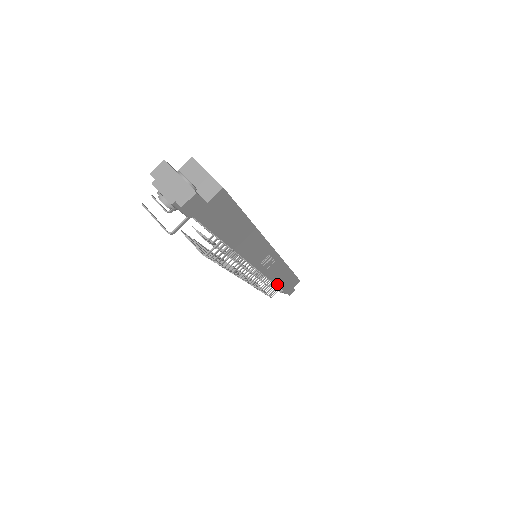
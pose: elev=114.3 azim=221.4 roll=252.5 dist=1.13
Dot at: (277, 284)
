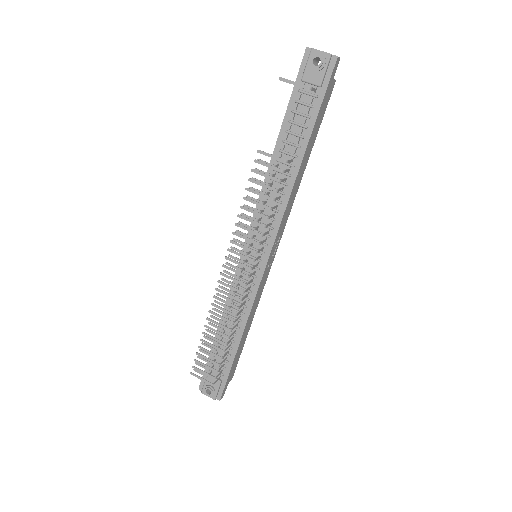
Dot at: (243, 332)
